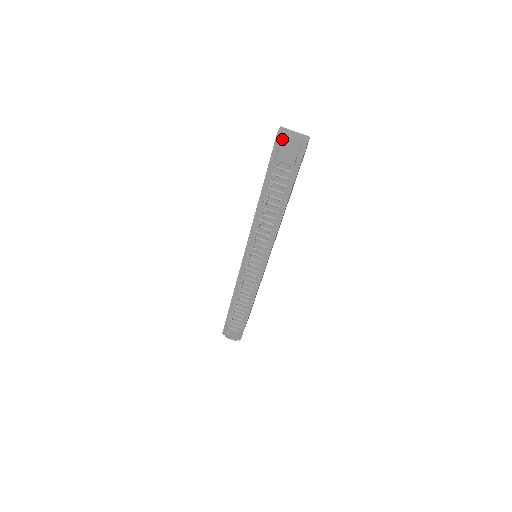
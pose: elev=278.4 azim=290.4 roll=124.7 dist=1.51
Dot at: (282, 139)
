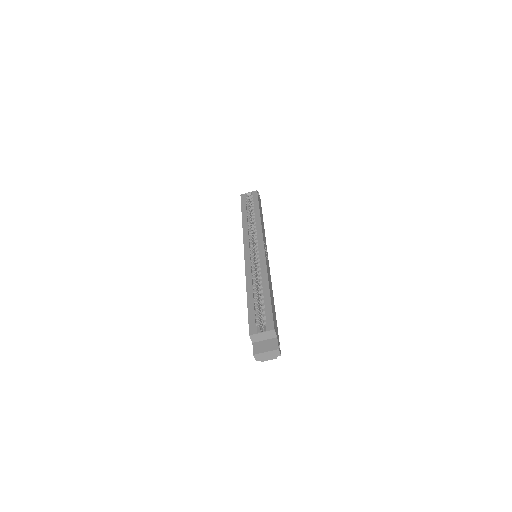
Dot at: (262, 360)
